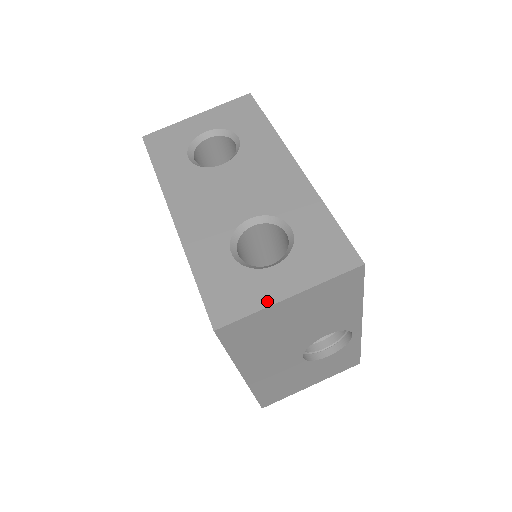
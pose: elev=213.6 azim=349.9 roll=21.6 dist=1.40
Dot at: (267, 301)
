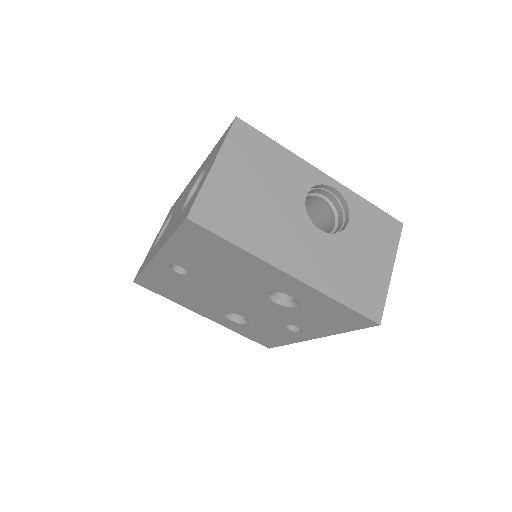
Dot at: (204, 180)
